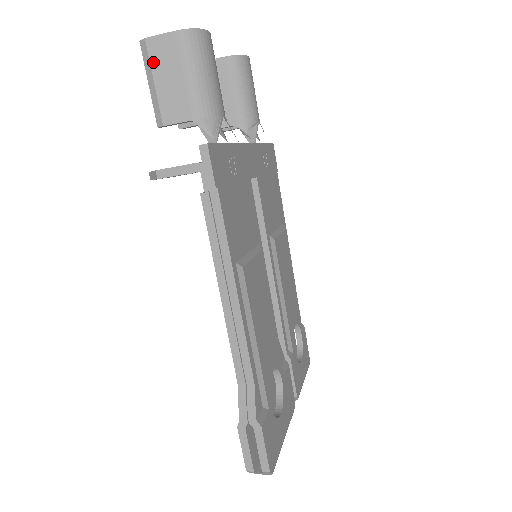
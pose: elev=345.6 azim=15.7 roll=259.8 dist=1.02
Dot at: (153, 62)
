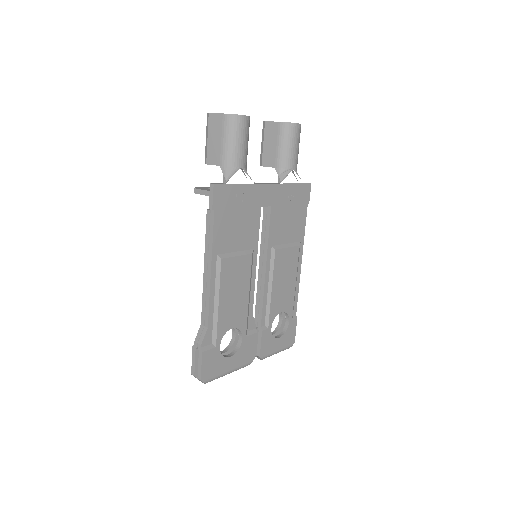
Dot at: (209, 127)
